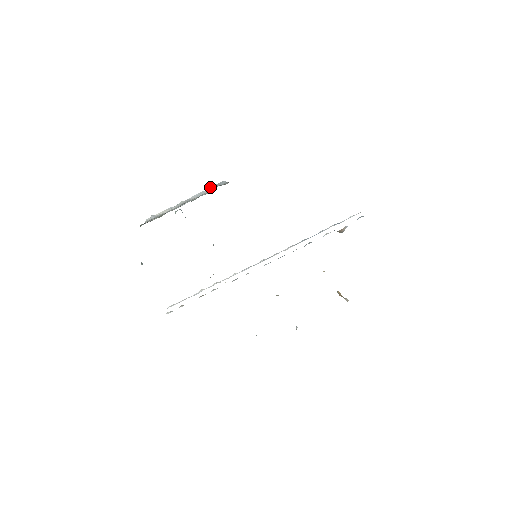
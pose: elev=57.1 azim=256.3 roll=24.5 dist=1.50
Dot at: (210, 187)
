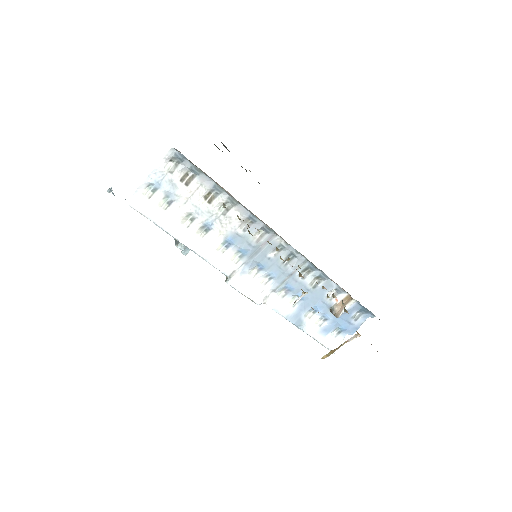
Dot at: occluded
